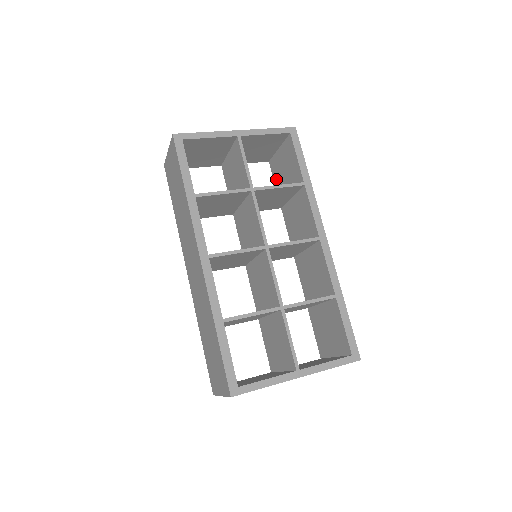
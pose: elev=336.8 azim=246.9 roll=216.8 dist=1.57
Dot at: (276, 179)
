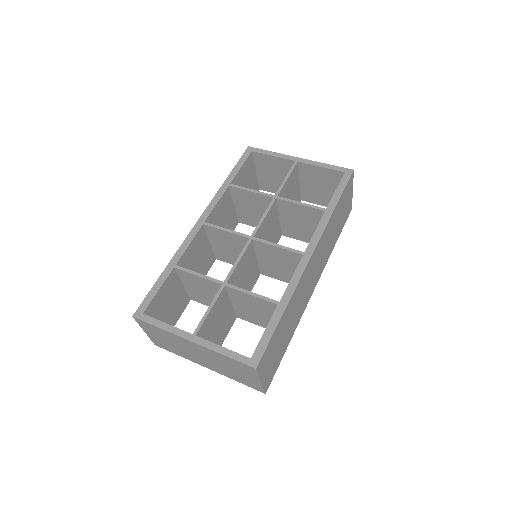
Dot at: occluded
